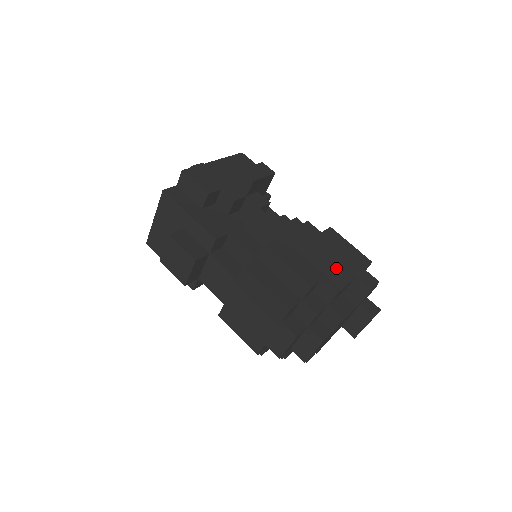
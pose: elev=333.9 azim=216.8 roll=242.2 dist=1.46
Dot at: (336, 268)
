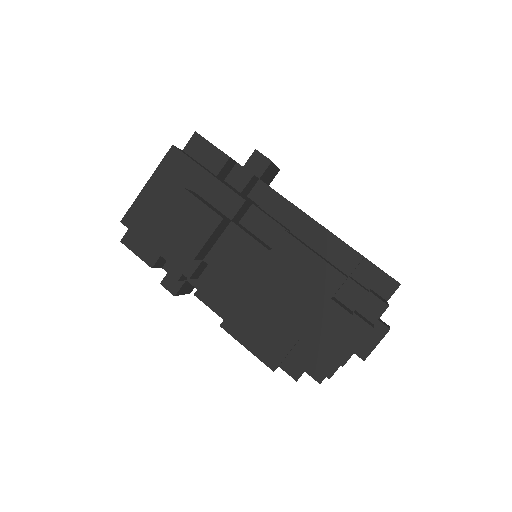
Dot at: occluded
